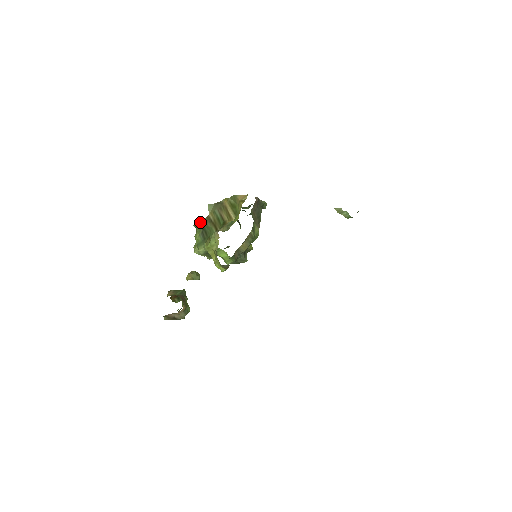
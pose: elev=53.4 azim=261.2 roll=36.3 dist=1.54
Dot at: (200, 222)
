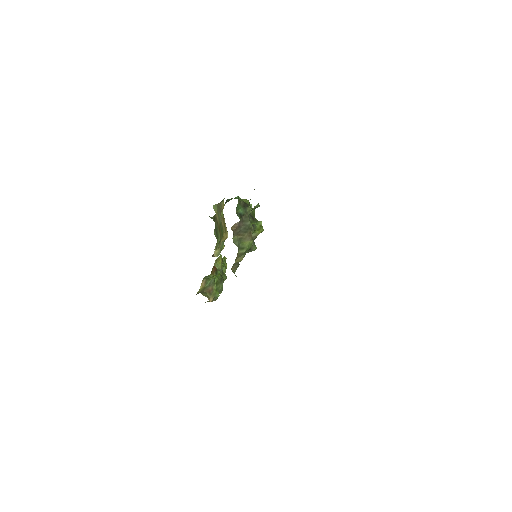
Dot at: (213, 216)
